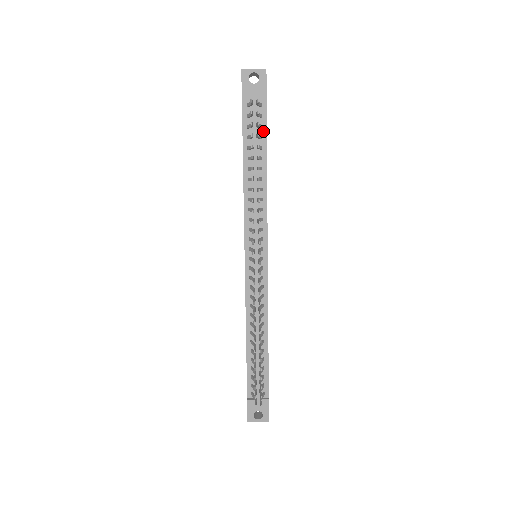
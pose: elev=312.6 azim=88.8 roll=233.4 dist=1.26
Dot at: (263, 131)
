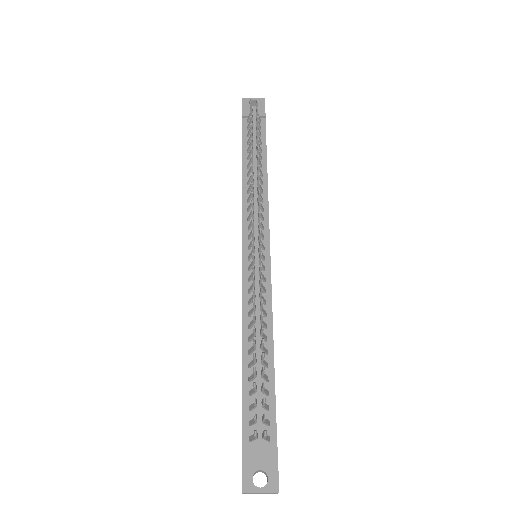
Dot at: (263, 139)
